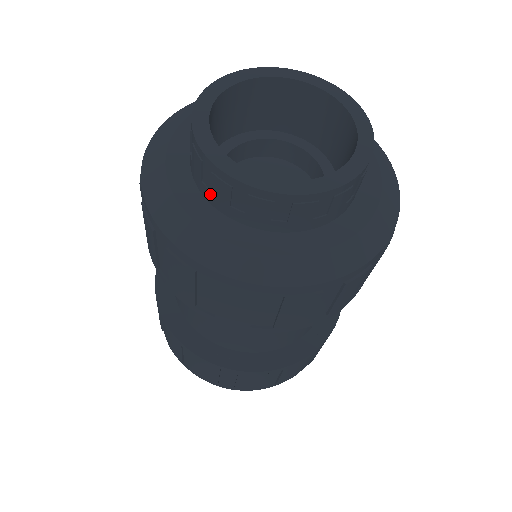
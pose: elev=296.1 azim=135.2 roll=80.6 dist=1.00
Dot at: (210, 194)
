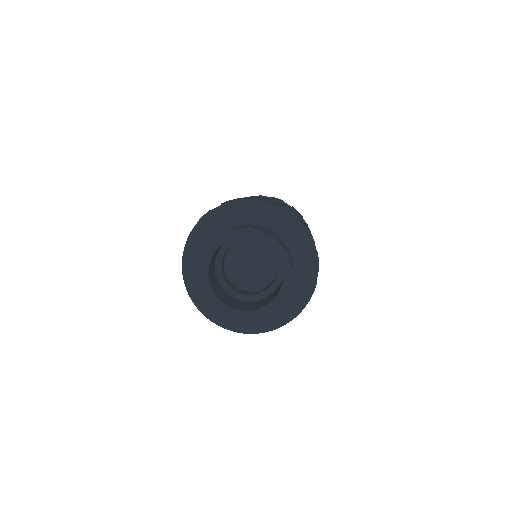
Dot at: occluded
